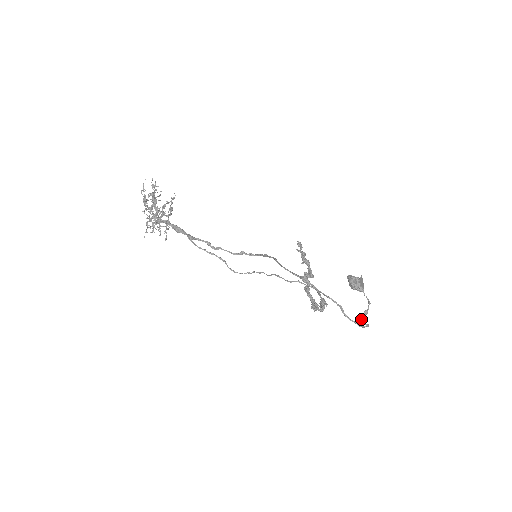
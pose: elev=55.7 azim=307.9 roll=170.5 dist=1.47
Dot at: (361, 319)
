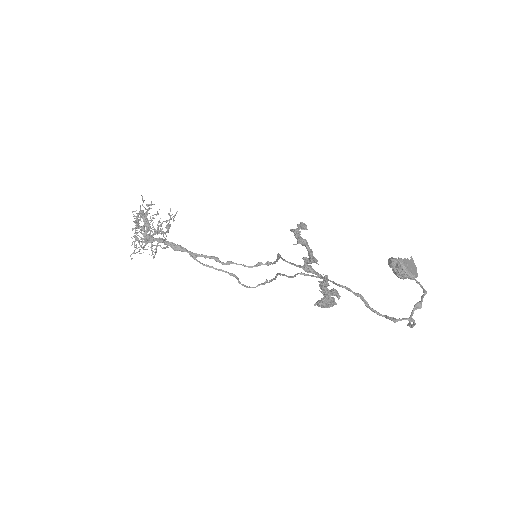
Dot at: (410, 317)
